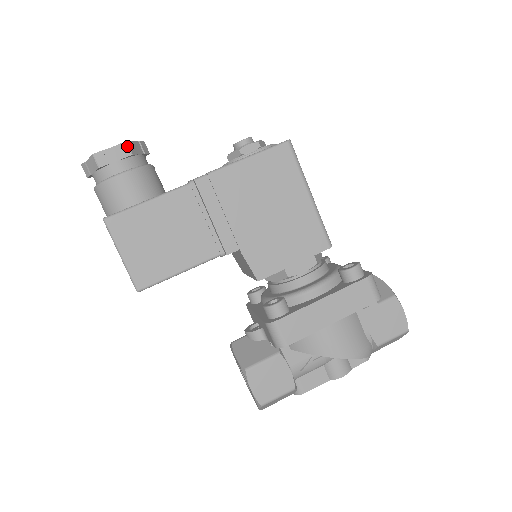
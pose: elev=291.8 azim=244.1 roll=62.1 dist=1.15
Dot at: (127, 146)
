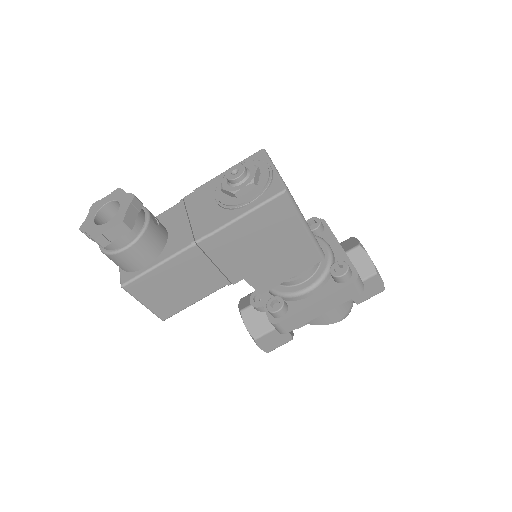
Dot at: (124, 225)
